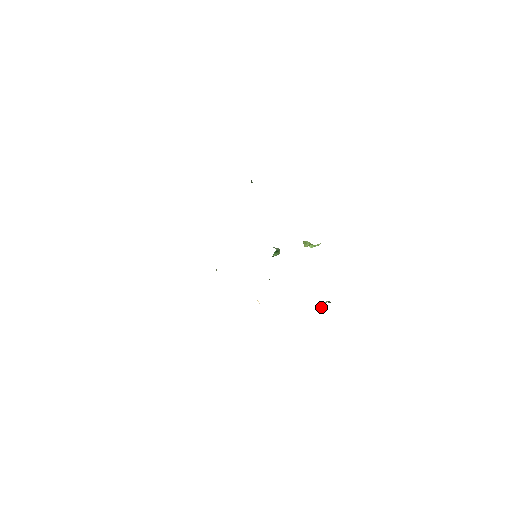
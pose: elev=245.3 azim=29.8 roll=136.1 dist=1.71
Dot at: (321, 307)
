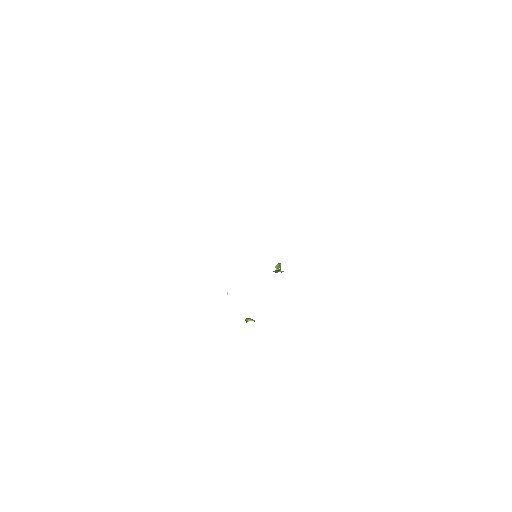
Dot at: (247, 321)
